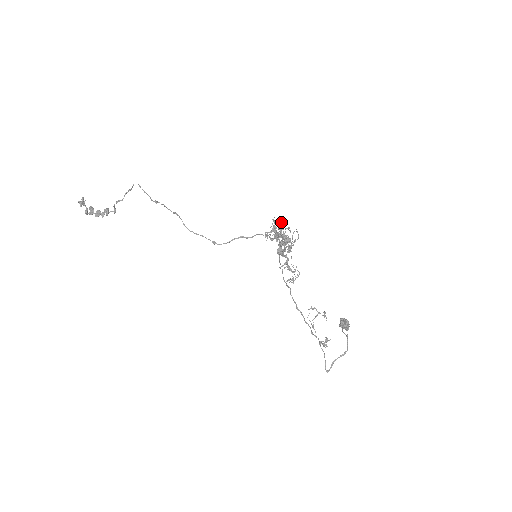
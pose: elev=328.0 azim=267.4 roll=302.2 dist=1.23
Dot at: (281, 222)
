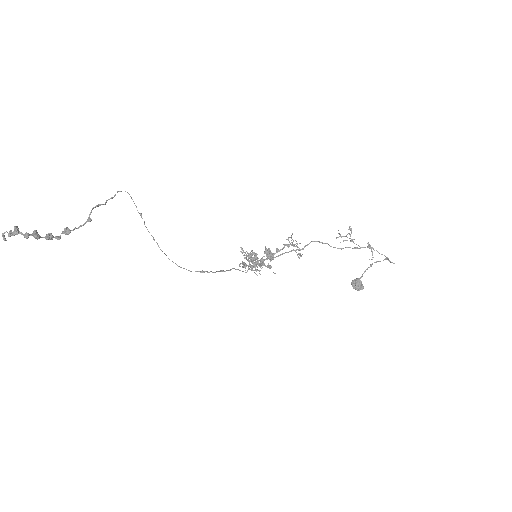
Dot at: (248, 253)
